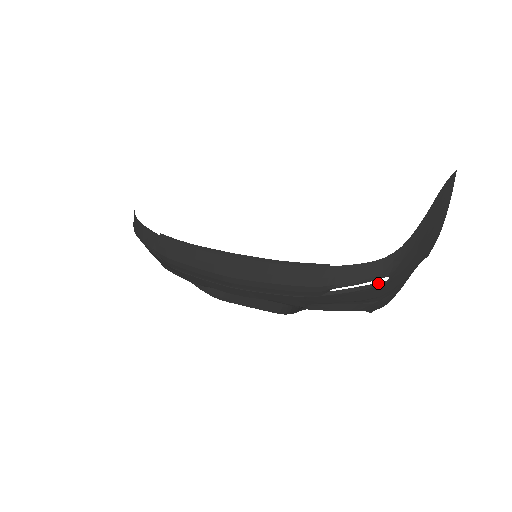
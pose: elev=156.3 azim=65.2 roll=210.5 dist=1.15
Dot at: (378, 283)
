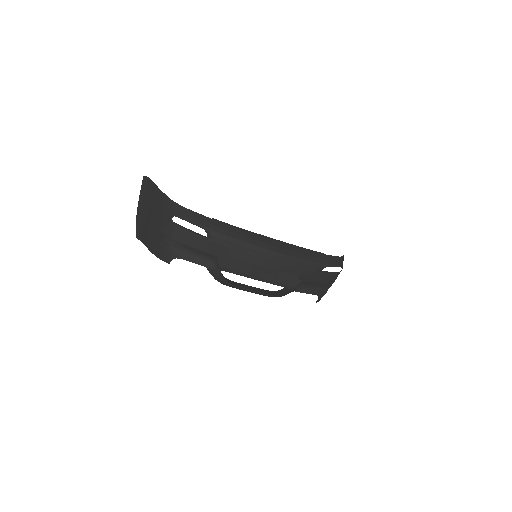
Dot at: (337, 272)
